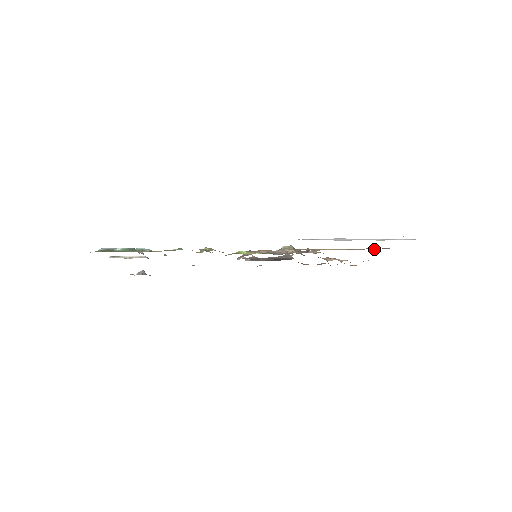
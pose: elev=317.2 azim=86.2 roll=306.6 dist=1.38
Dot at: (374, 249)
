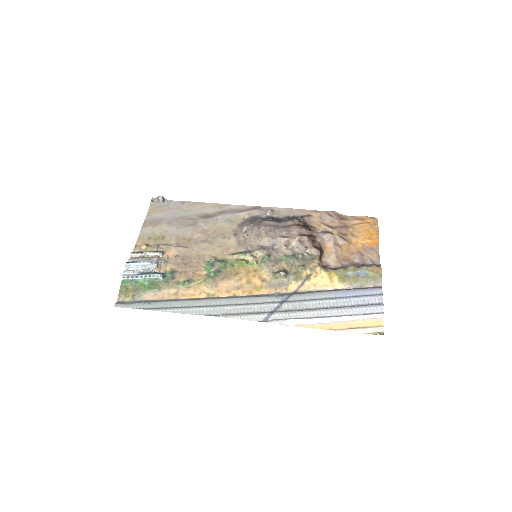
Dot at: (356, 286)
